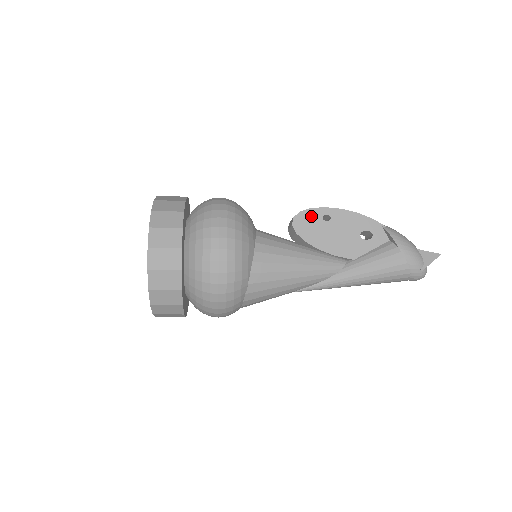
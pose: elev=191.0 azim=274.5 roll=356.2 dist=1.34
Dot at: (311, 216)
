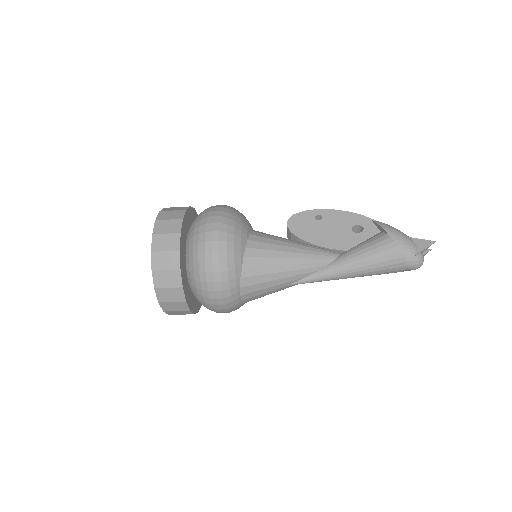
Dot at: (304, 217)
